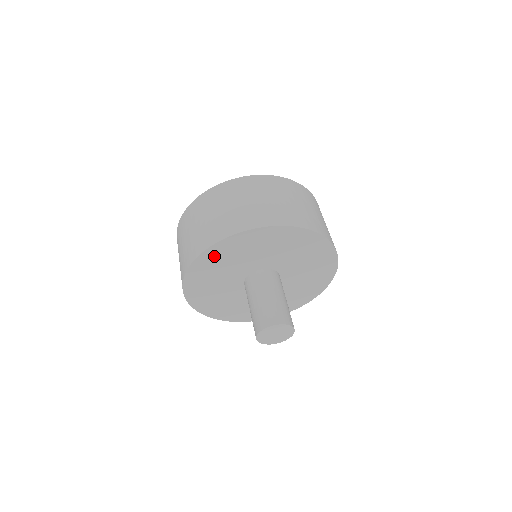
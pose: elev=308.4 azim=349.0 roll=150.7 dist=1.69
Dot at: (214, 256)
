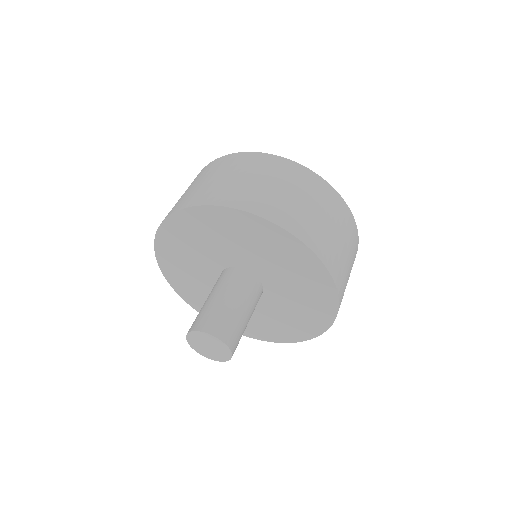
Dot at: (168, 258)
